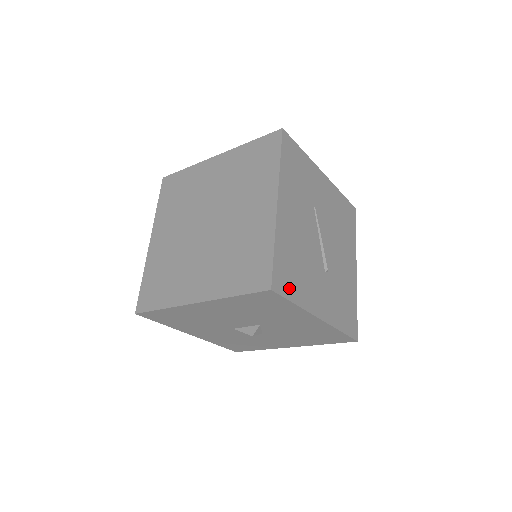
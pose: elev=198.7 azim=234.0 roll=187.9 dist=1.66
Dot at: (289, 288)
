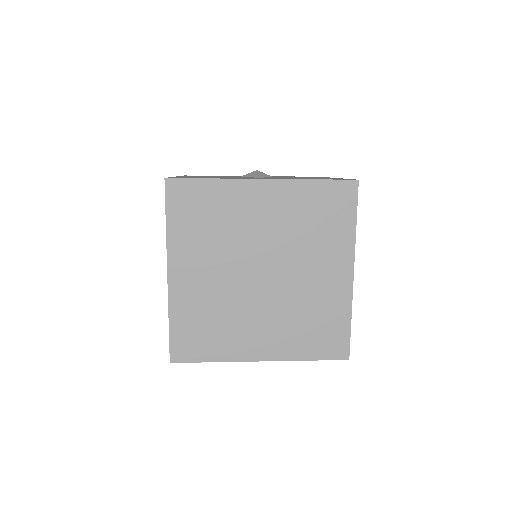
Dot at: occluded
